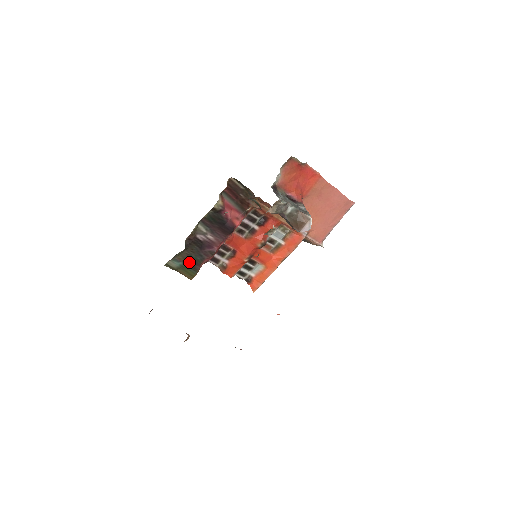
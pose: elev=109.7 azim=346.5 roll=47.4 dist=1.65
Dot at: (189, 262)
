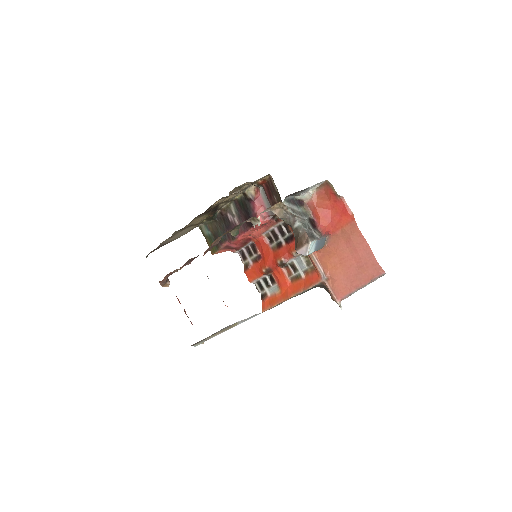
Dot at: (216, 236)
